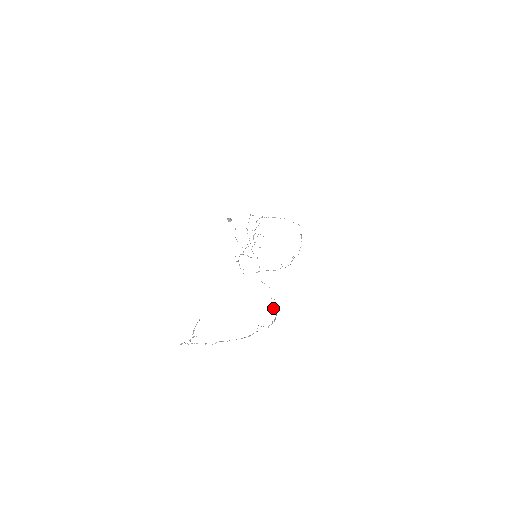
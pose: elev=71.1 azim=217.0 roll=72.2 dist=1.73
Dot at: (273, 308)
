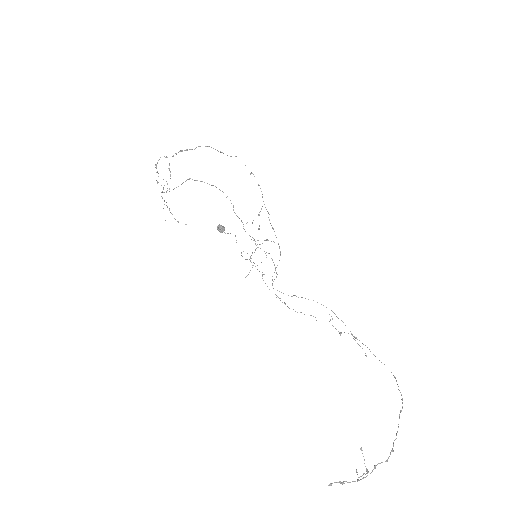
Dot at: occluded
